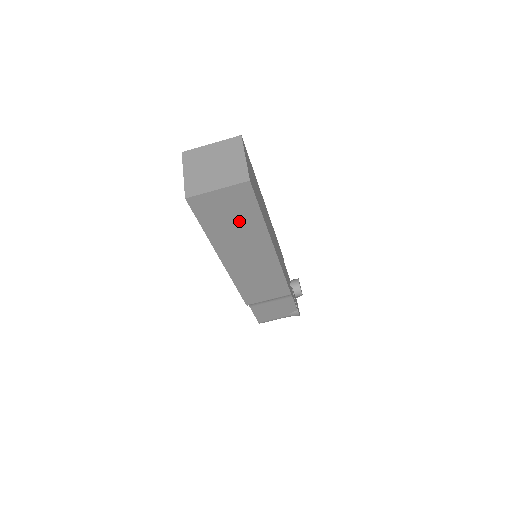
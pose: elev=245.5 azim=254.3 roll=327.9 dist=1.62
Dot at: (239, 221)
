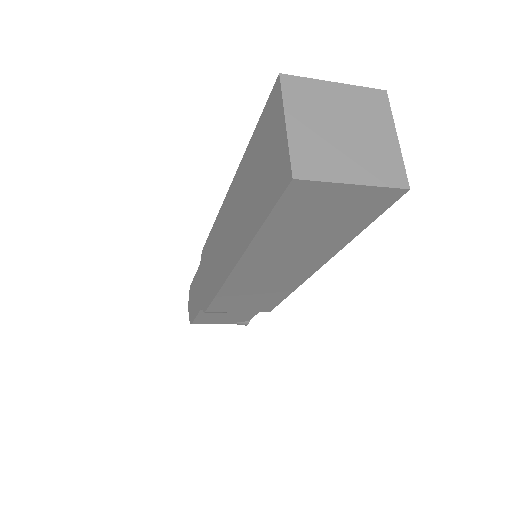
Dot at: (322, 231)
